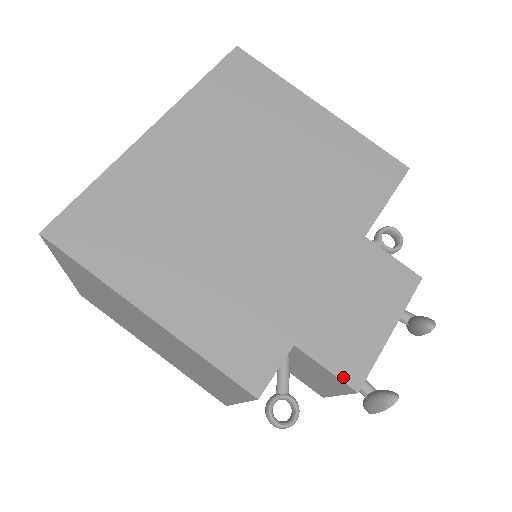
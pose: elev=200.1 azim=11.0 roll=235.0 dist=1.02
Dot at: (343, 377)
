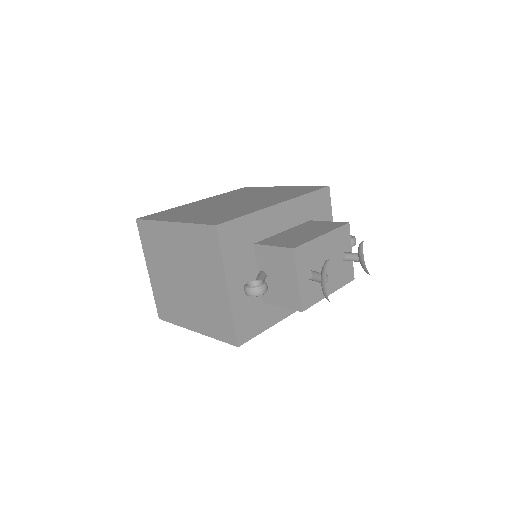
Dot at: (285, 246)
